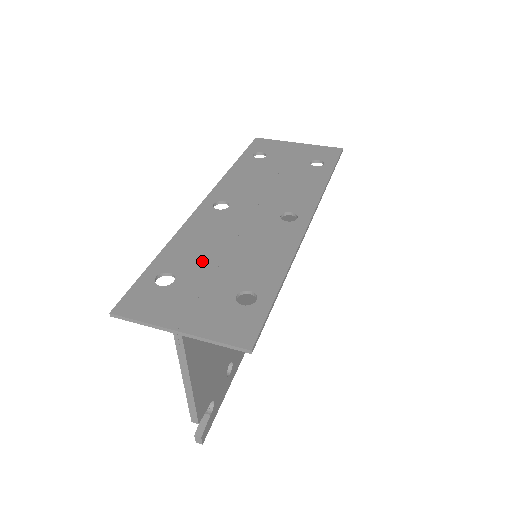
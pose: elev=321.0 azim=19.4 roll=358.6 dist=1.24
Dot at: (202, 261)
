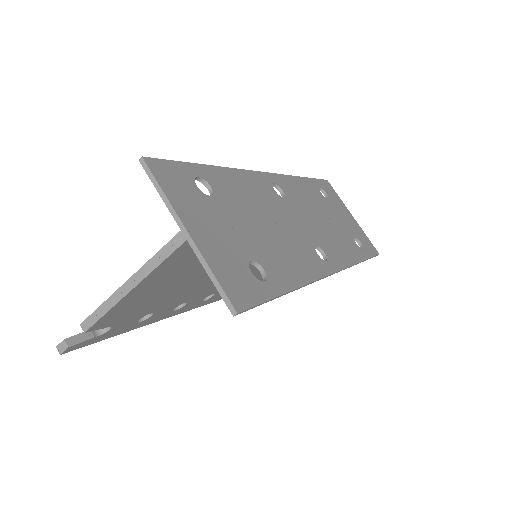
Dot at: (241, 208)
